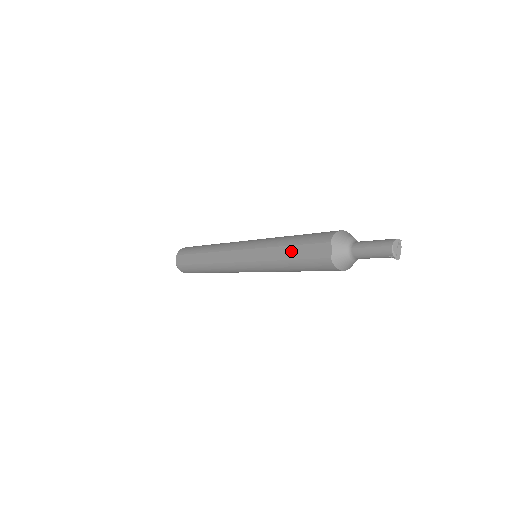
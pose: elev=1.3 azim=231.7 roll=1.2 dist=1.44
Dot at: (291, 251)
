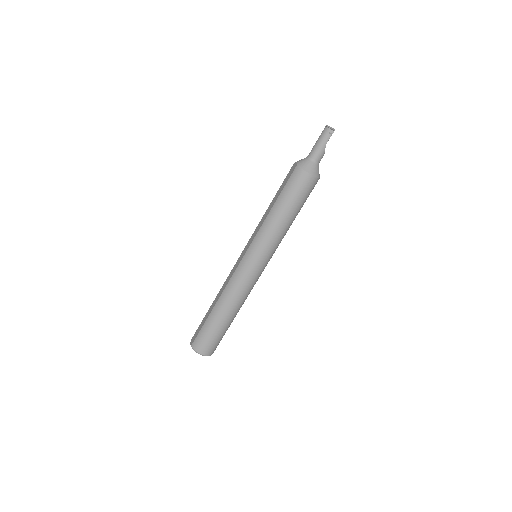
Dot at: (274, 200)
